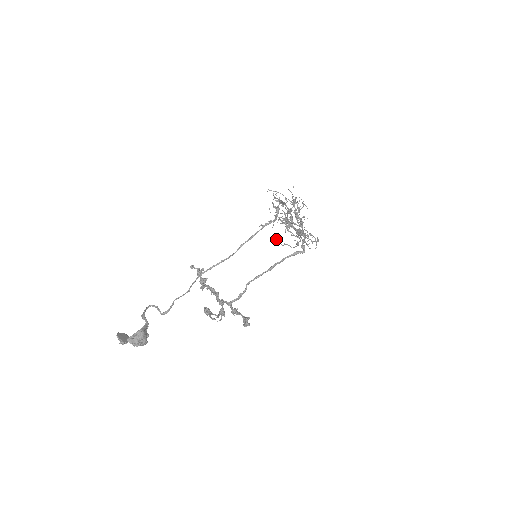
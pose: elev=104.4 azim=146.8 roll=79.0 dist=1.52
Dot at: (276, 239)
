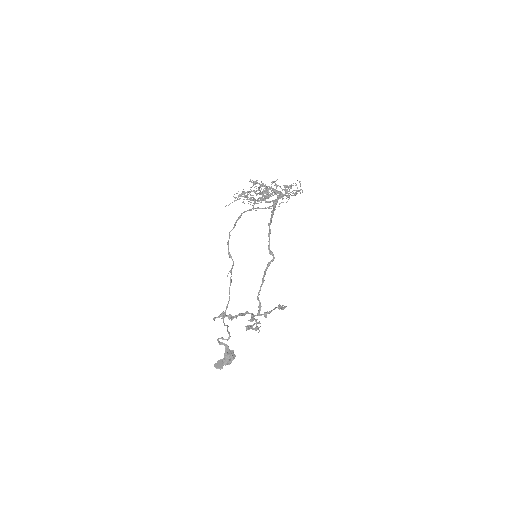
Dot at: occluded
